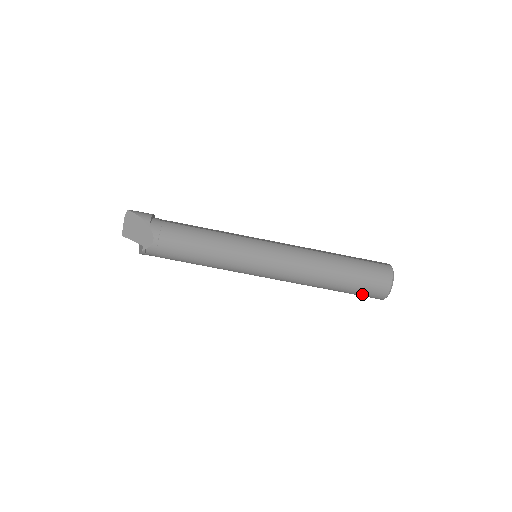
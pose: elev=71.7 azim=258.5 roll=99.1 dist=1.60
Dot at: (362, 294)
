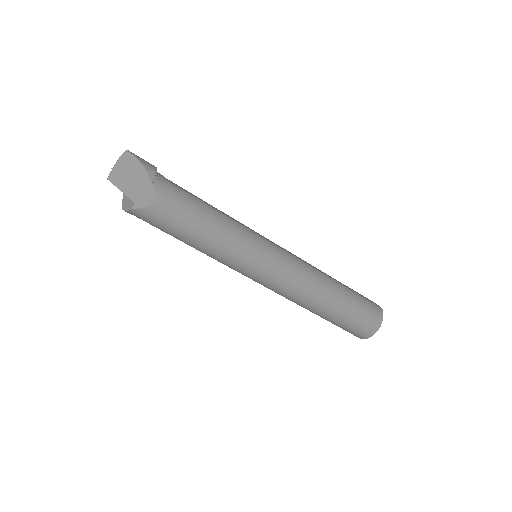
Dot at: (347, 329)
